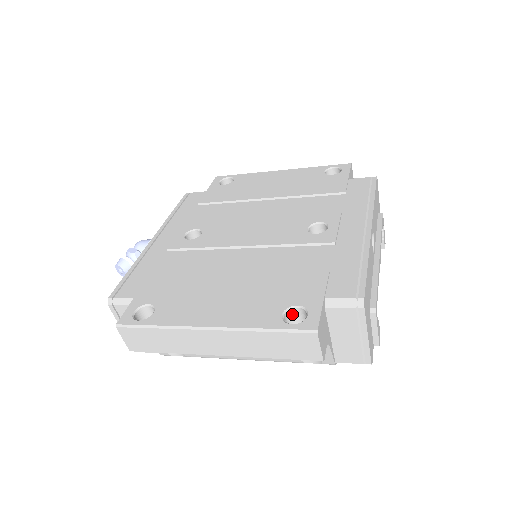
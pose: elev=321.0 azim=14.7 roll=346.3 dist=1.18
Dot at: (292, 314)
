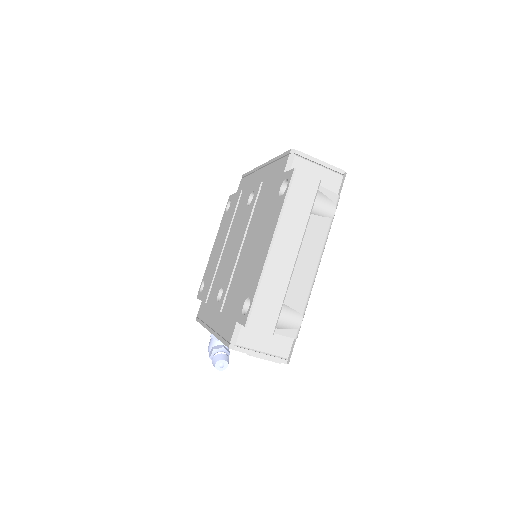
Dot at: occluded
